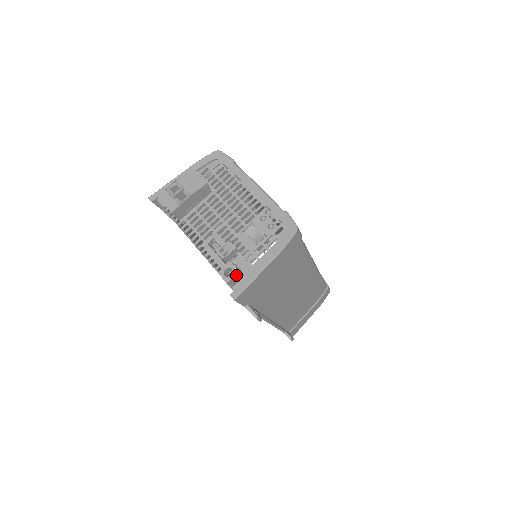
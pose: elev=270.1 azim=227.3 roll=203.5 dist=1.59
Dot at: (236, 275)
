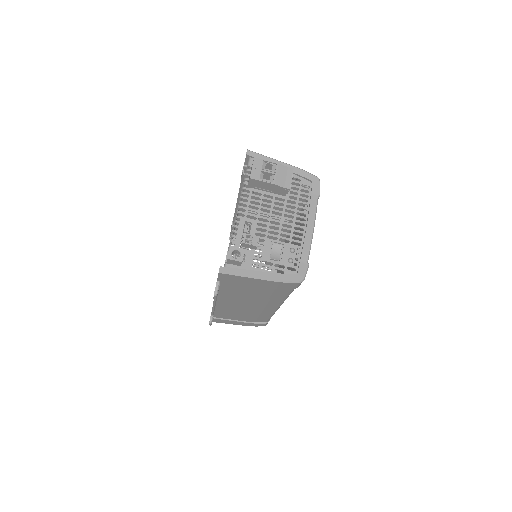
Dot at: (238, 261)
